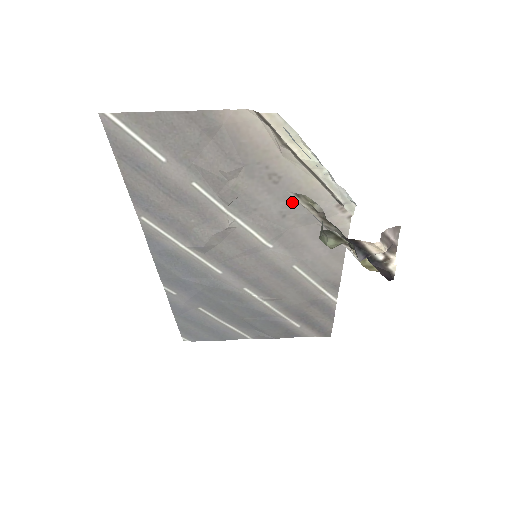
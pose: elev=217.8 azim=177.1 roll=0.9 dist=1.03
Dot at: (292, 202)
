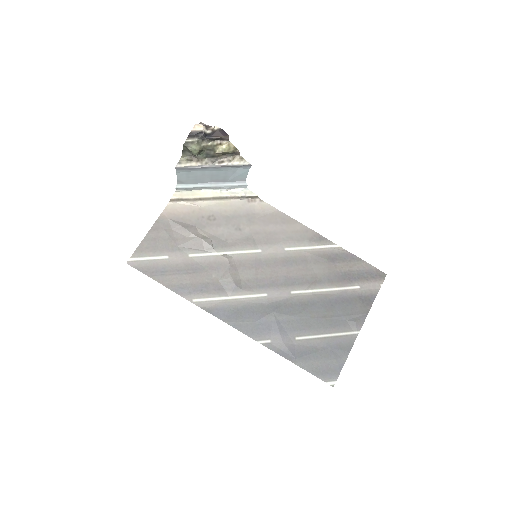
Dot at: (233, 220)
